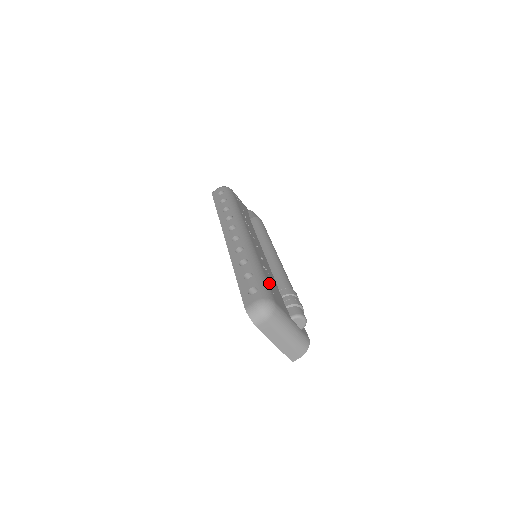
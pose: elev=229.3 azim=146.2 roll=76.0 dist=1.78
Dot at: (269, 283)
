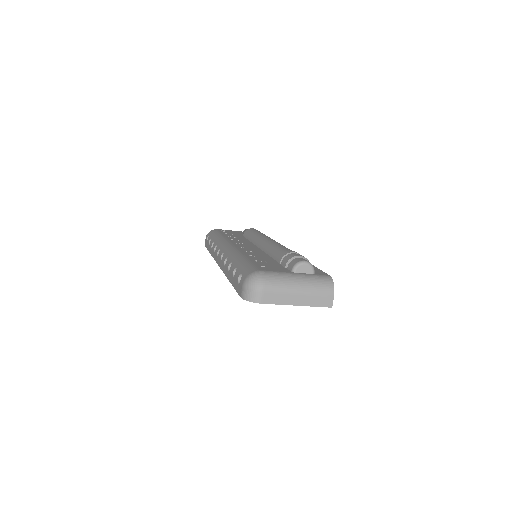
Dot at: (256, 262)
